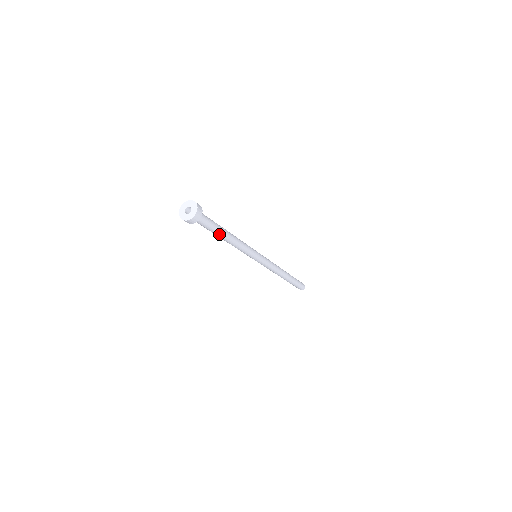
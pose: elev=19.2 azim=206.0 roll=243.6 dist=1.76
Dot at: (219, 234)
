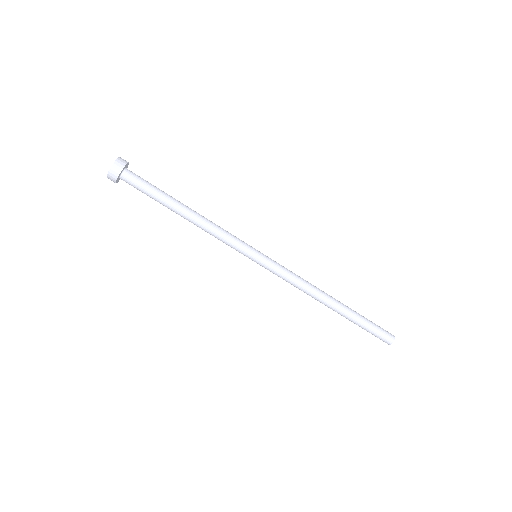
Dot at: (169, 202)
